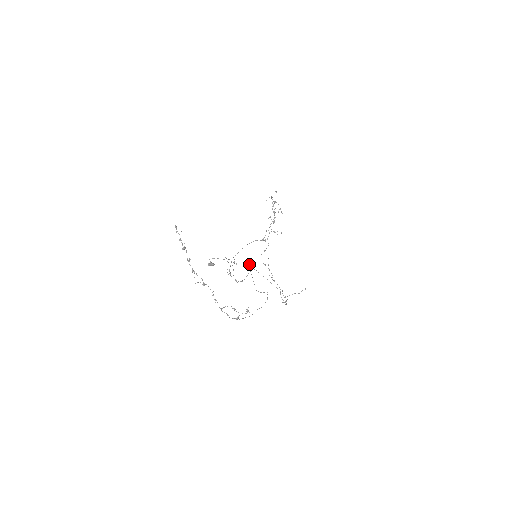
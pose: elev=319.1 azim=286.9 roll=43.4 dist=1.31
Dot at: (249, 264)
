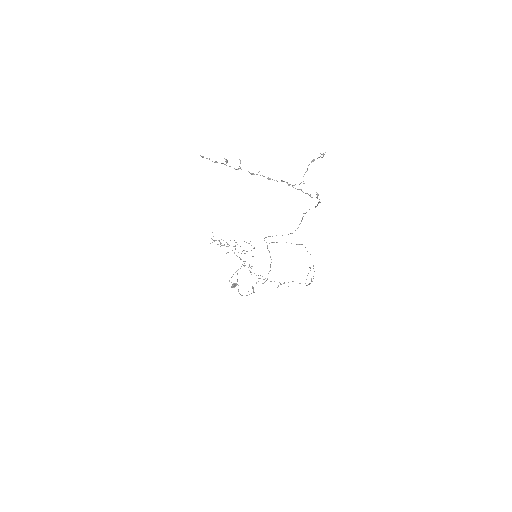
Dot at: occluded
